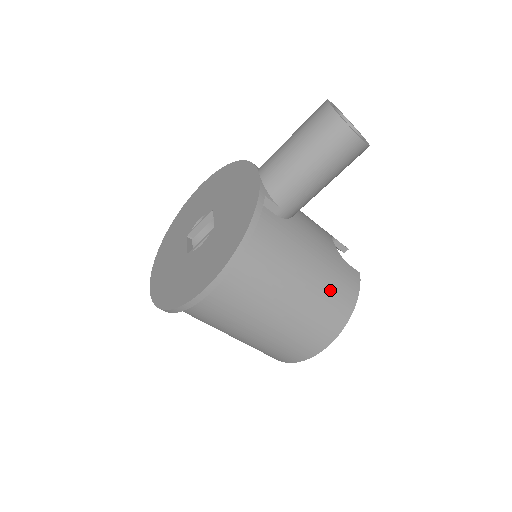
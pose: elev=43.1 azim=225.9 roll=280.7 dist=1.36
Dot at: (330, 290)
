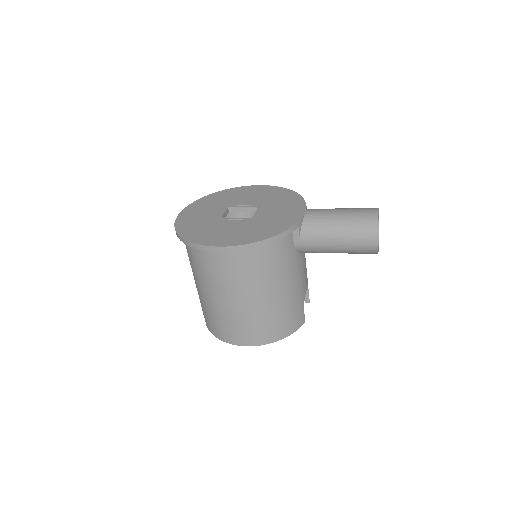
Dot at: (282, 314)
